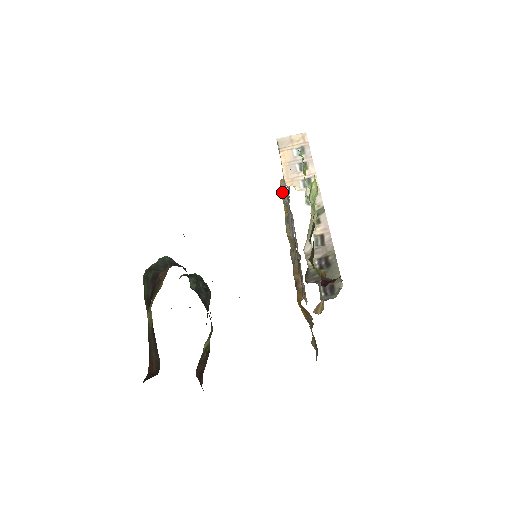
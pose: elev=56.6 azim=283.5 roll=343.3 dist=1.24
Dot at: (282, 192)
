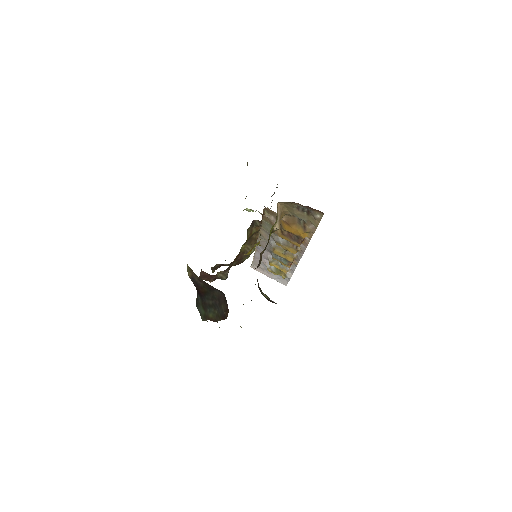
Dot at: (273, 270)
